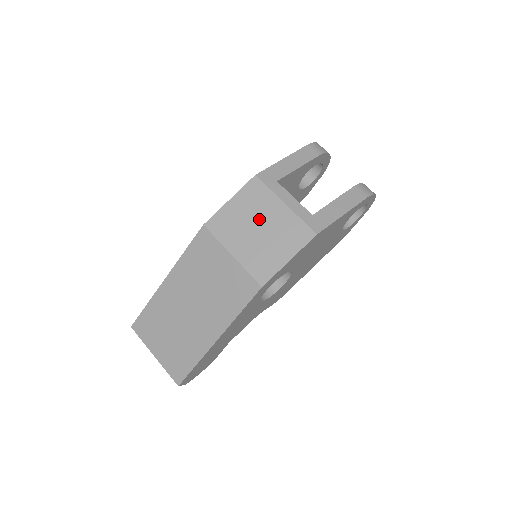
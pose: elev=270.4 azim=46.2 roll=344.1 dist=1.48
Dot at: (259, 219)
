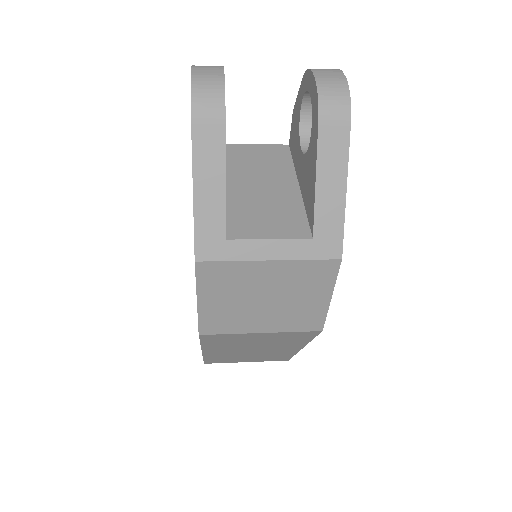
Dot at: (255, 293)
